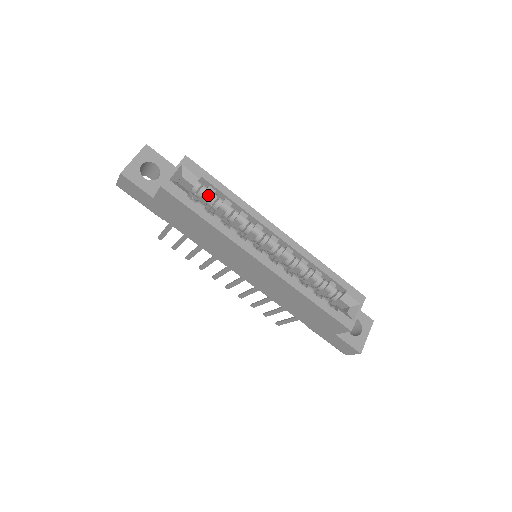
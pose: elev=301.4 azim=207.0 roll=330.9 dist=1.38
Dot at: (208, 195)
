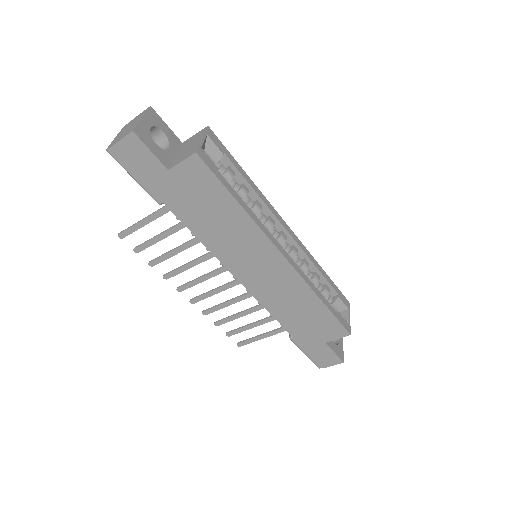
Dot at: (229, 176)
